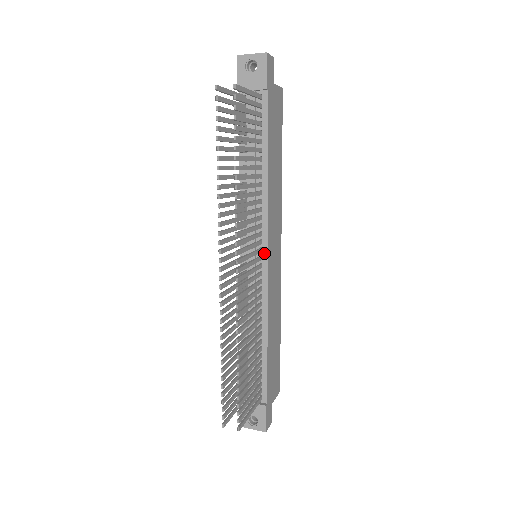
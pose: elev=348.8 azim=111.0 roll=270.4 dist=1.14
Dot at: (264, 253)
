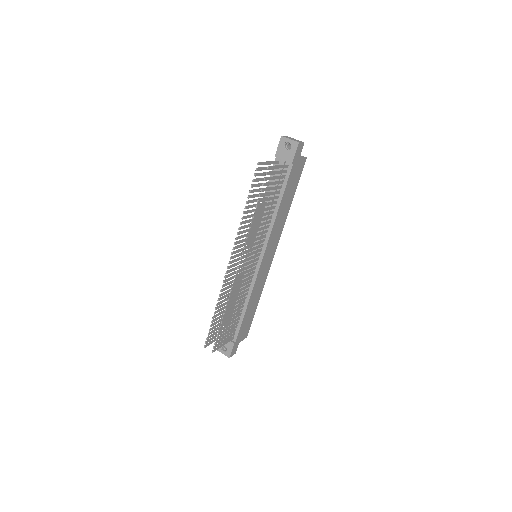
Dot at: (261, 257)
